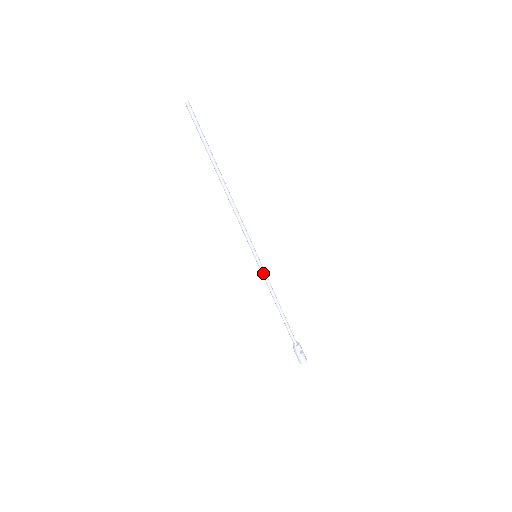
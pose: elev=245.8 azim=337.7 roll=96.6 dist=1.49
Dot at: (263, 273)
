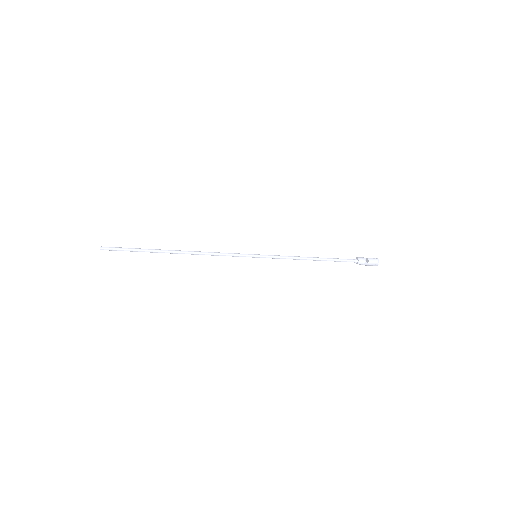
Dot at: (274, 258)
